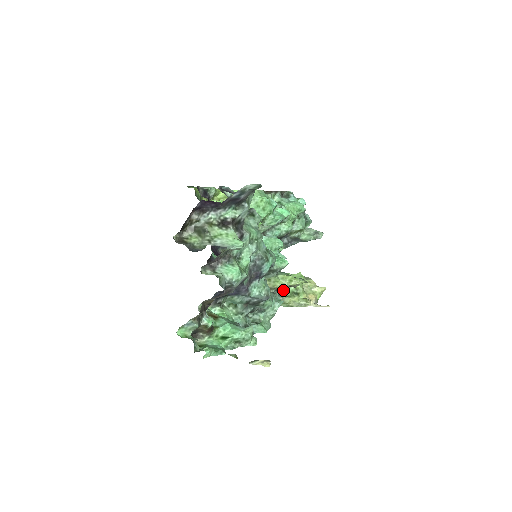
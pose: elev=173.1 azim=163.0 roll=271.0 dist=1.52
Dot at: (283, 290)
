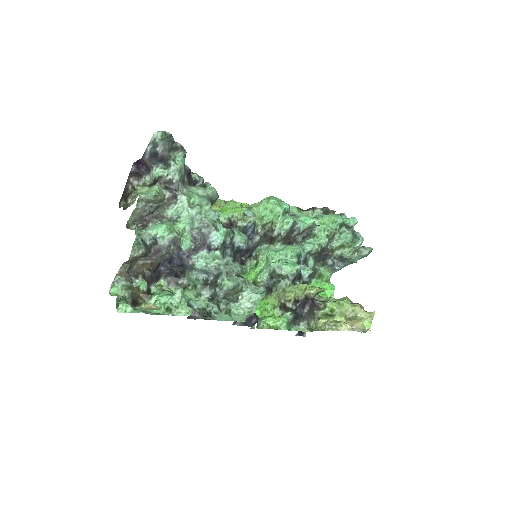
Dot at: (314, 311)
